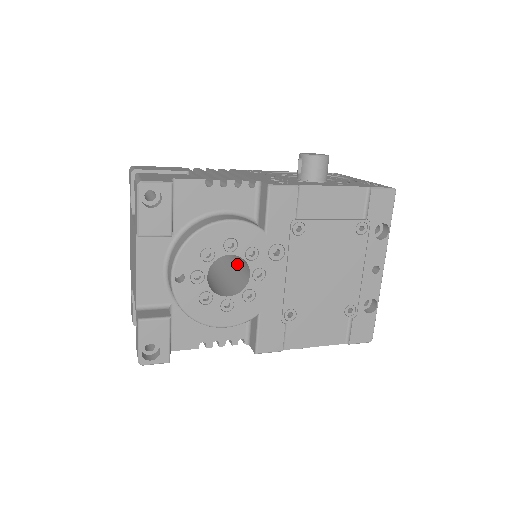
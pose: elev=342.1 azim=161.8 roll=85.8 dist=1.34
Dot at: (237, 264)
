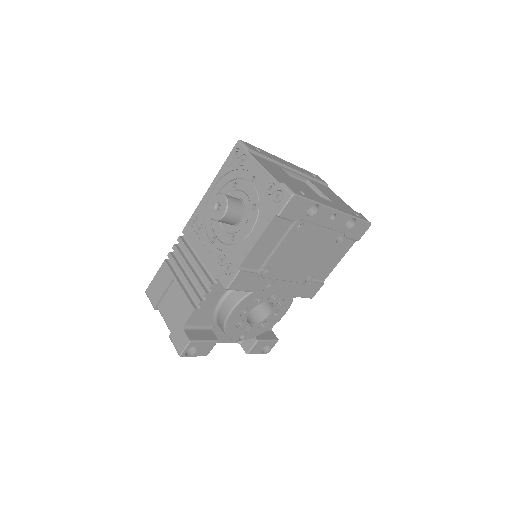
Dot at: occluded
